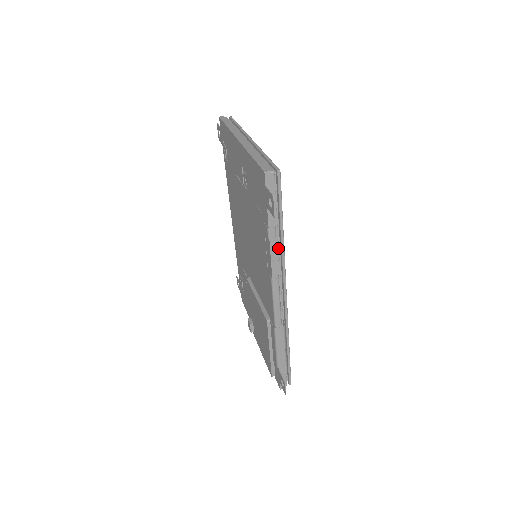
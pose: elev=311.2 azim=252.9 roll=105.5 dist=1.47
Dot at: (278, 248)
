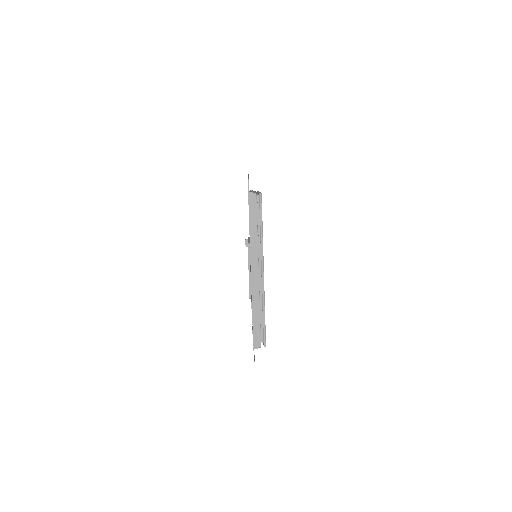
Dot at: occluded
